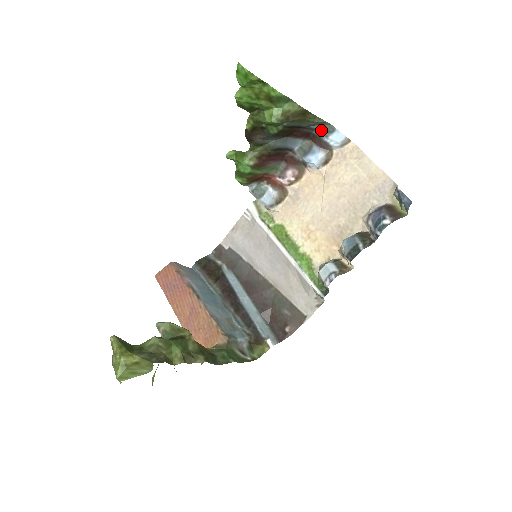
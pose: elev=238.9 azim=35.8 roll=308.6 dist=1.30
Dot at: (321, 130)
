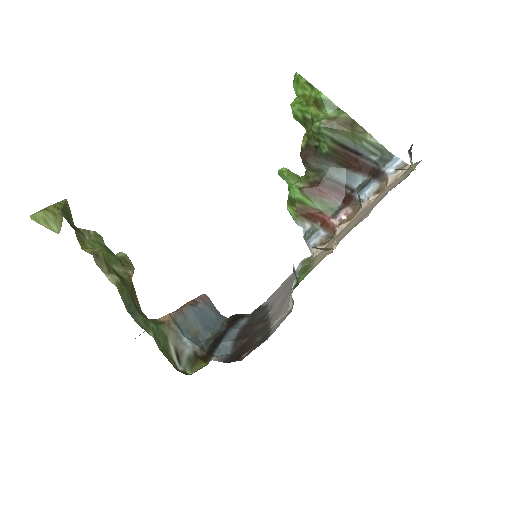
Dot at: (380, 161)
